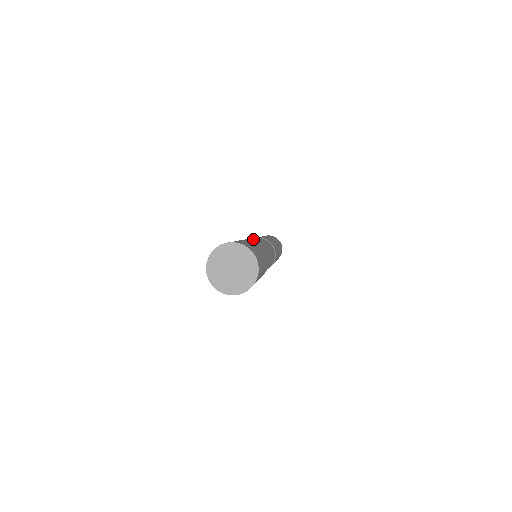
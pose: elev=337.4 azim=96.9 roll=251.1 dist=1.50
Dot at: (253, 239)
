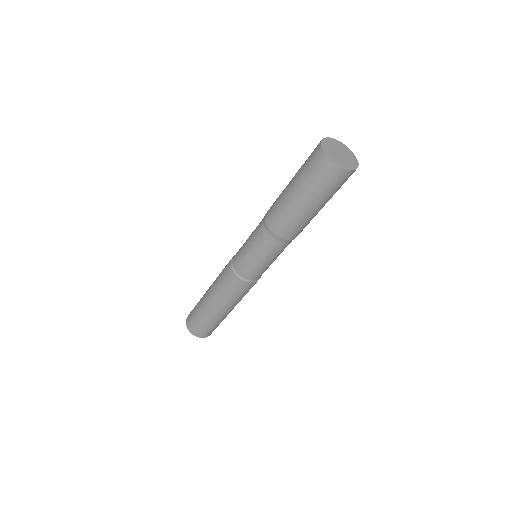
Dot at: occluded
